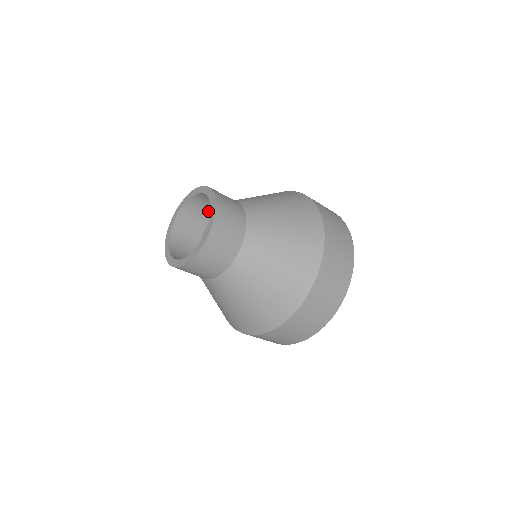
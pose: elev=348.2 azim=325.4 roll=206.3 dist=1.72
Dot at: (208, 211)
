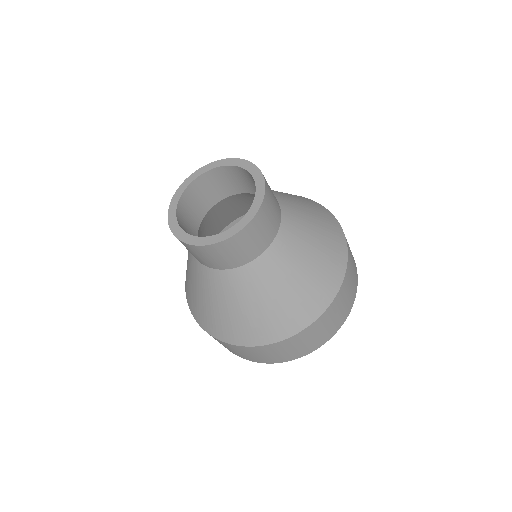
Dot at: (250, 187)
